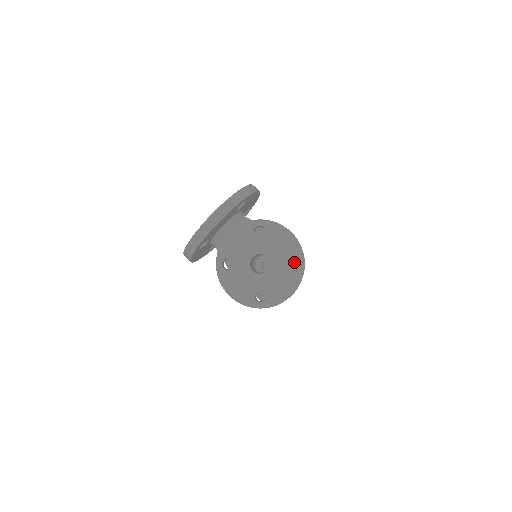
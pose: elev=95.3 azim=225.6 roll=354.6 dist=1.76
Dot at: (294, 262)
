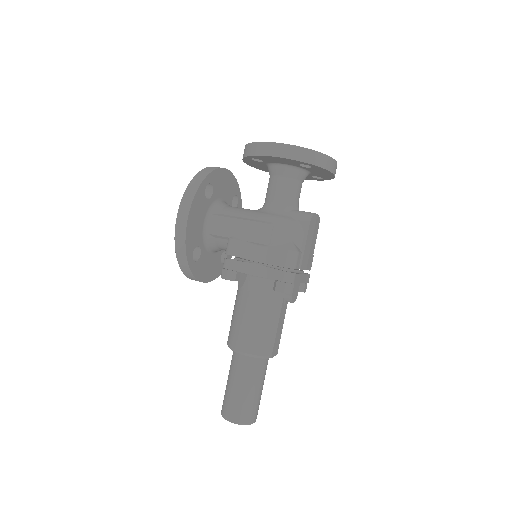
Dot at: occluded
